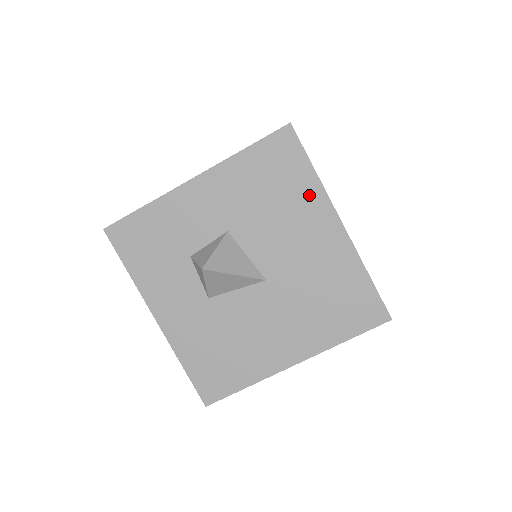
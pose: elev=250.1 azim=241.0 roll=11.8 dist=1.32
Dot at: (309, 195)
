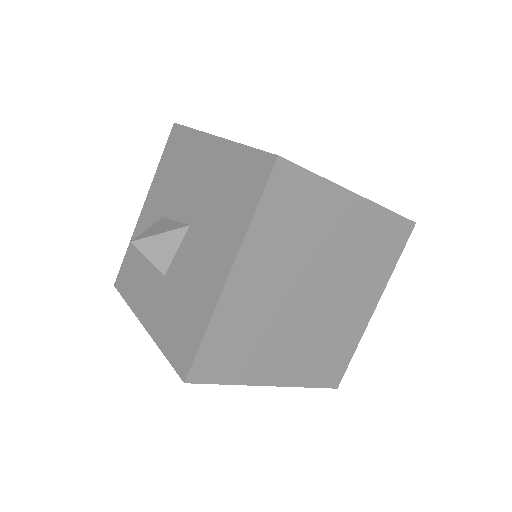
Dot at: (194, 145)
